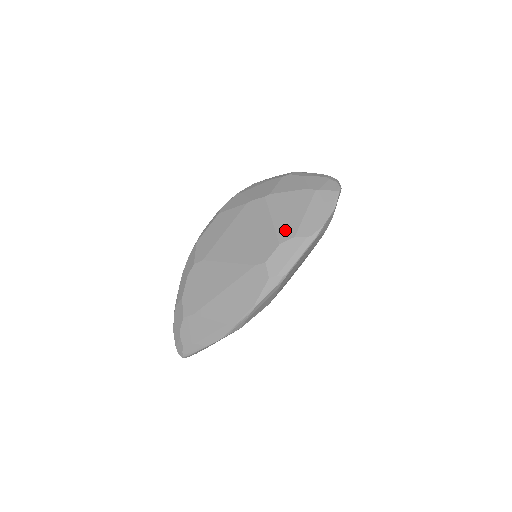
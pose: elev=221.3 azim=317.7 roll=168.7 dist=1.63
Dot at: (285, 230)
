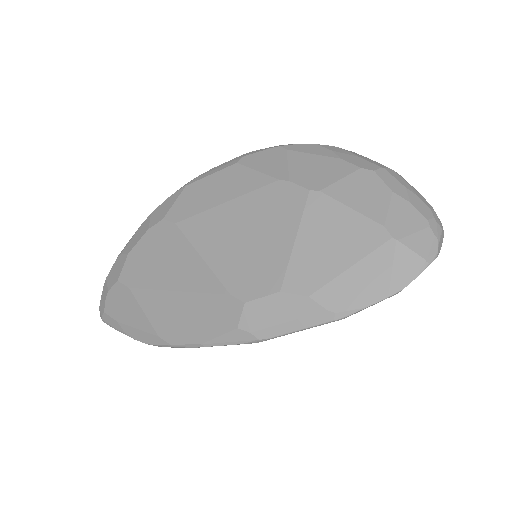
Dot at: (302, 273)
